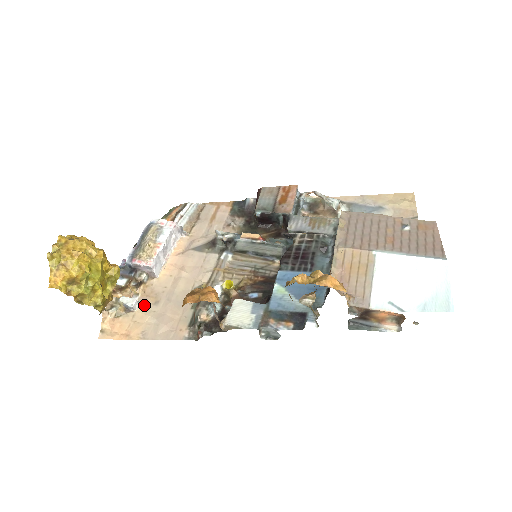
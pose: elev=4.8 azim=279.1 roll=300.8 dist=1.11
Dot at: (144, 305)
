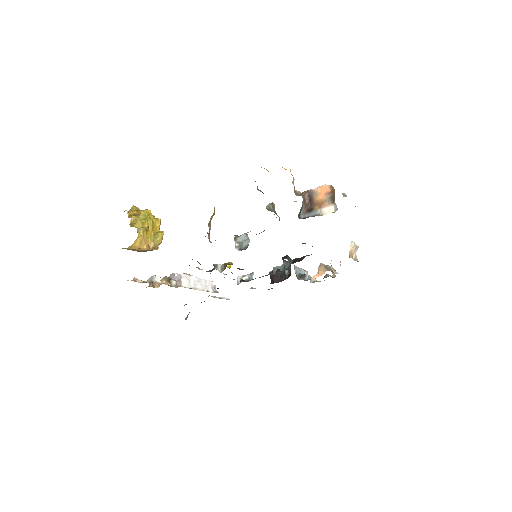
Dot at: occluded
